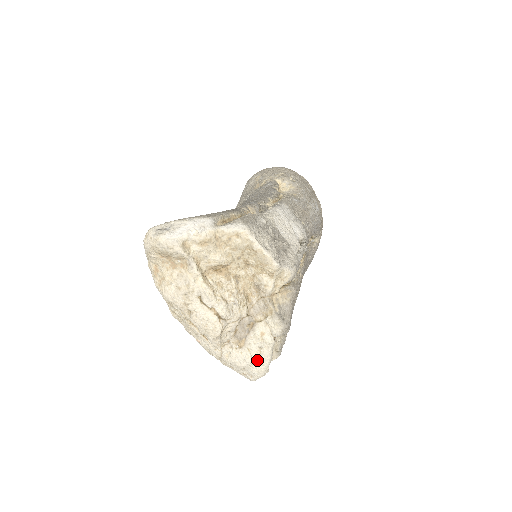
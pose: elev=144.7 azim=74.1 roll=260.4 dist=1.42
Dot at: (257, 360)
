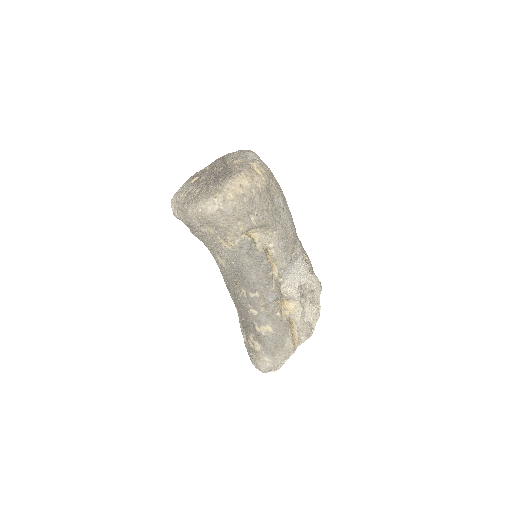
Dot at: occluded
